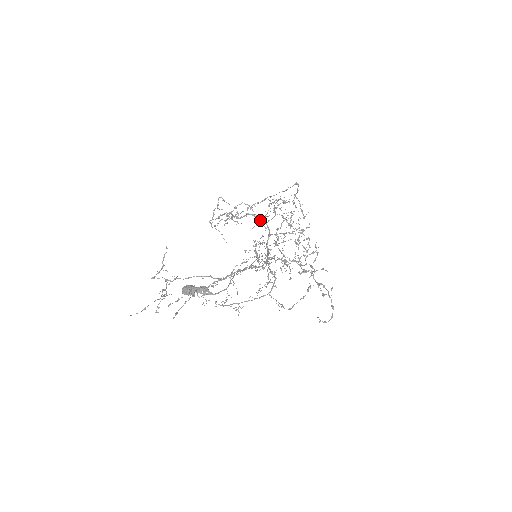
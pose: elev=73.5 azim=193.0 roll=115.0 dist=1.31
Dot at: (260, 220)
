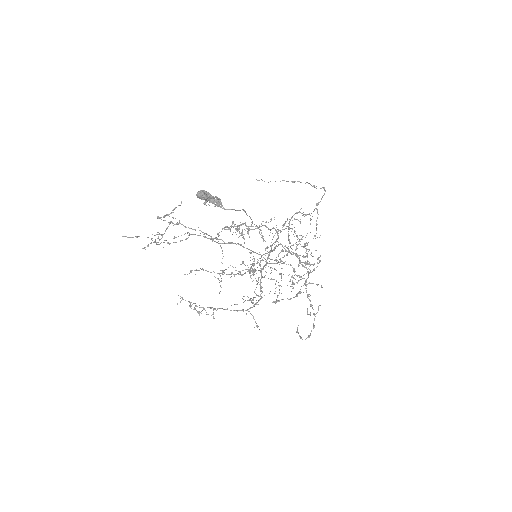
Dot at: occluded
